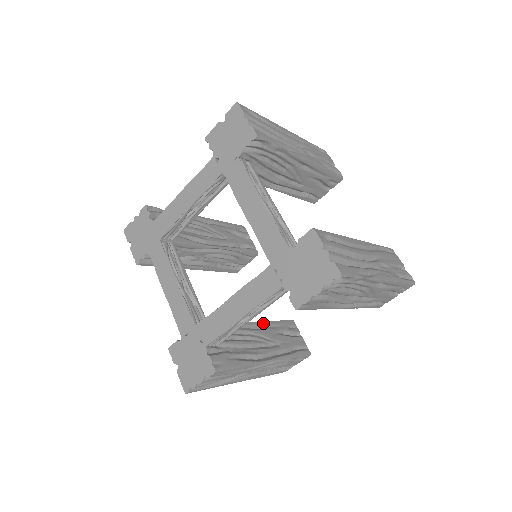
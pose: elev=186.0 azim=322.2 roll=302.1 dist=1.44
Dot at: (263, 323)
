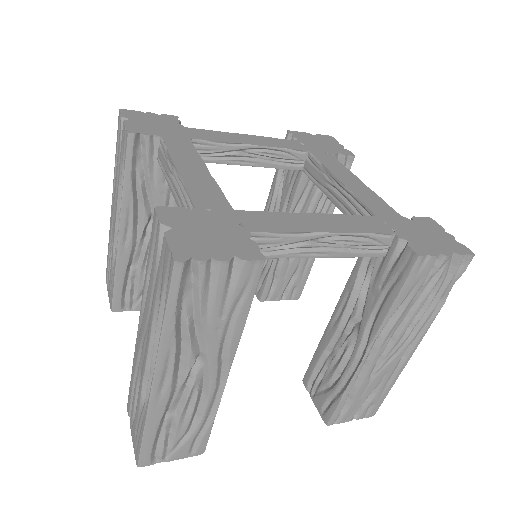
Dot at: occluded
